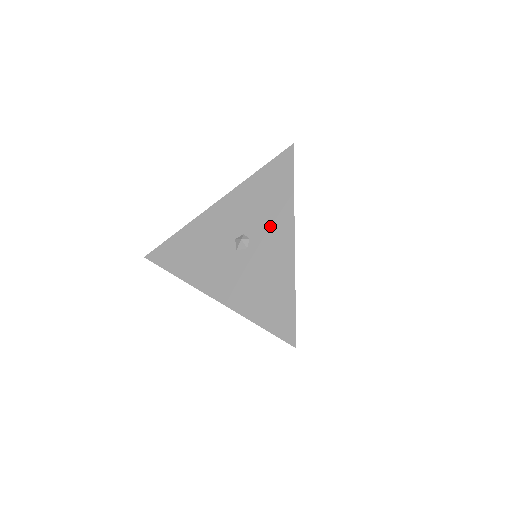
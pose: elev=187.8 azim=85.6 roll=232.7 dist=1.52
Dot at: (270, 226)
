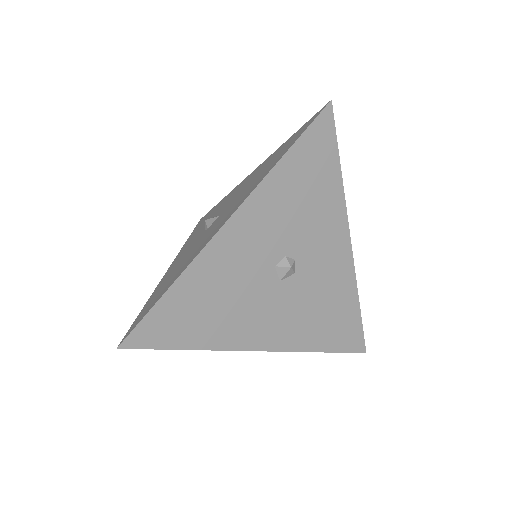
Dot at: (320, 235)
